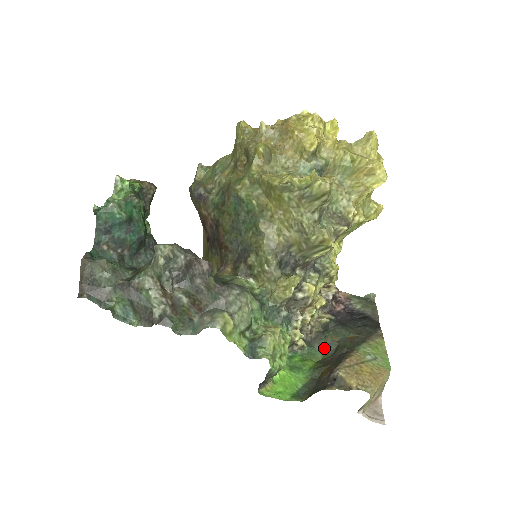
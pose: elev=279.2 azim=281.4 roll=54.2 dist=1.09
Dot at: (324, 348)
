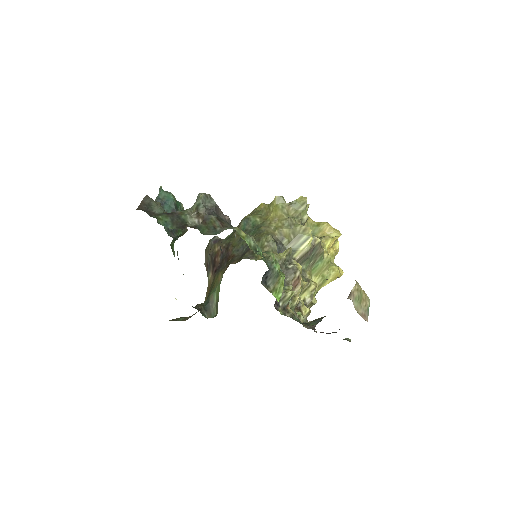
Dot at: (312, 323)
